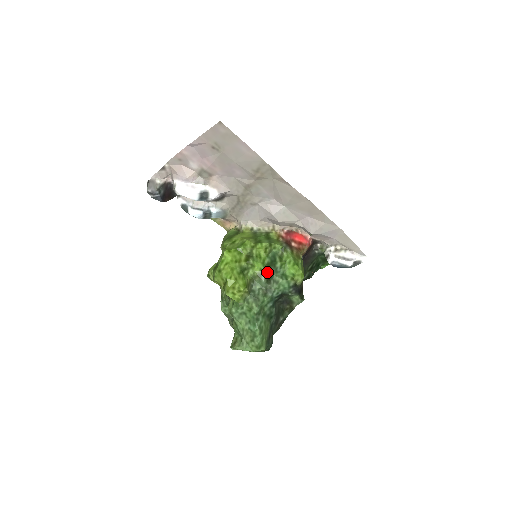
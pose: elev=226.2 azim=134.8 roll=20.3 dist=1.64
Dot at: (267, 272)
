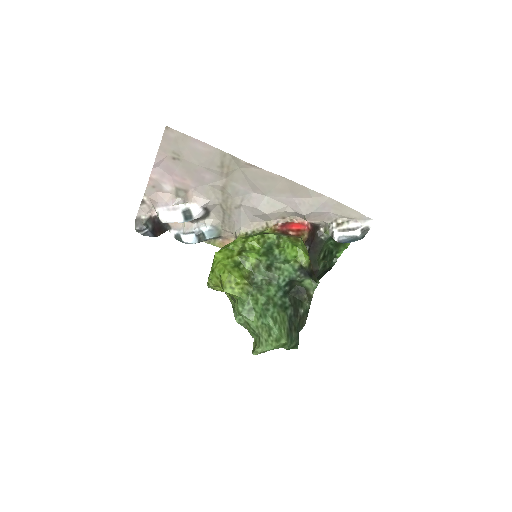
Dot at: (265, 261)
